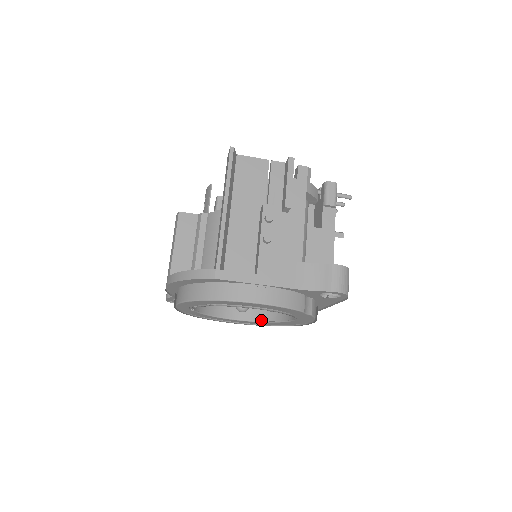
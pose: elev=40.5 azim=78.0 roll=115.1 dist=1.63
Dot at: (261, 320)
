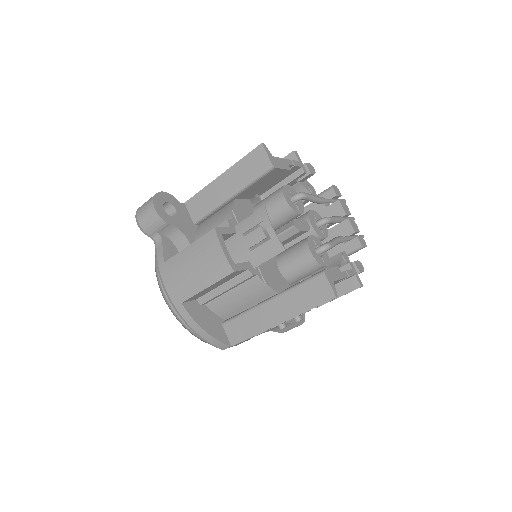
Dot at: occluded
